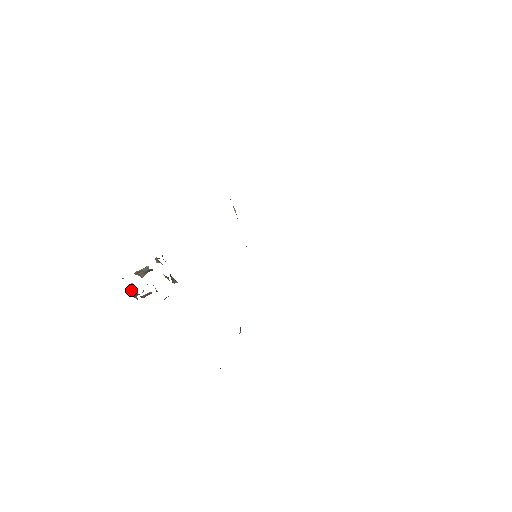
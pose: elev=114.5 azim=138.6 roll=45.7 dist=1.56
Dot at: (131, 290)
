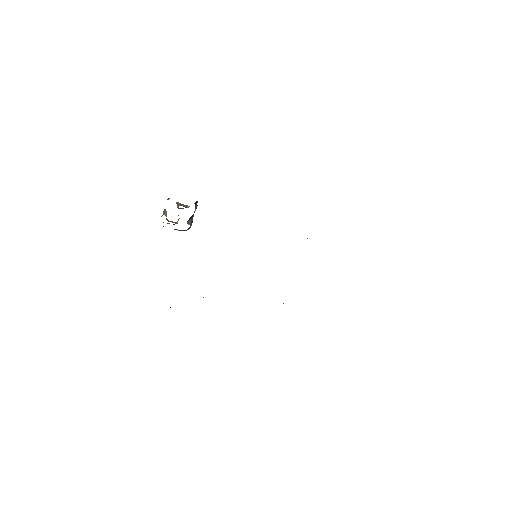
Dot at: (165, 210)
